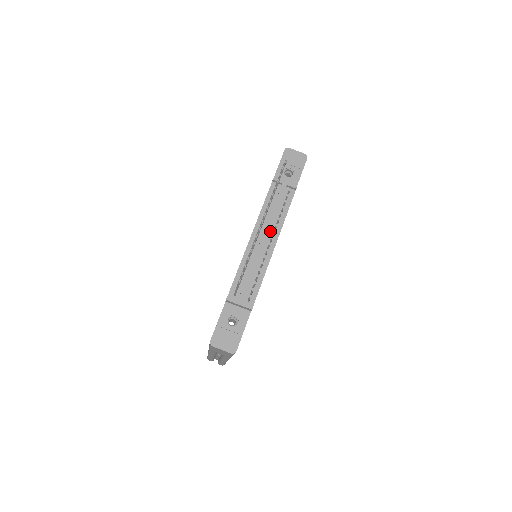
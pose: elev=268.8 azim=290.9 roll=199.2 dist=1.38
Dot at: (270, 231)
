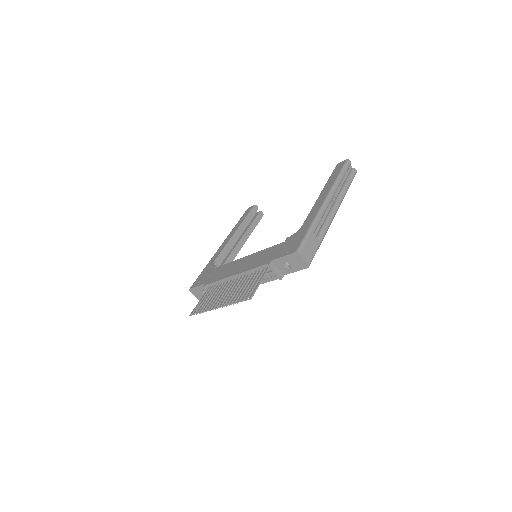
Dot at: occluded
